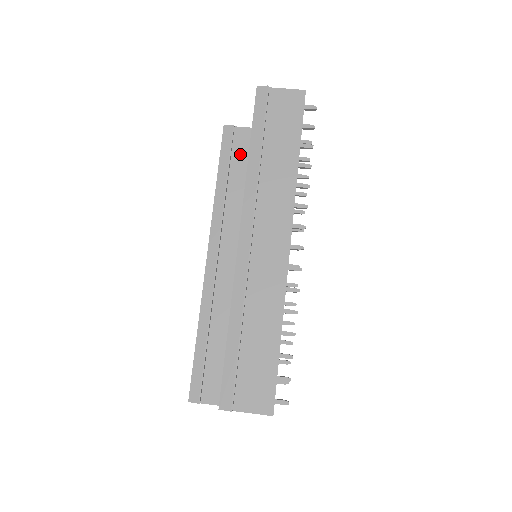
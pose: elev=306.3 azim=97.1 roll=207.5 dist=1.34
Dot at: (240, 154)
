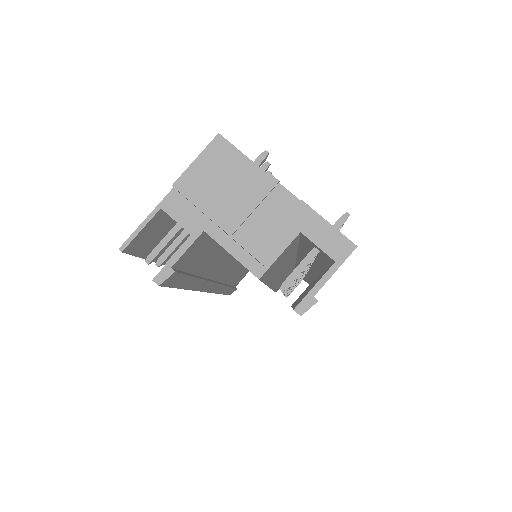
Dot at: (195, 260)
